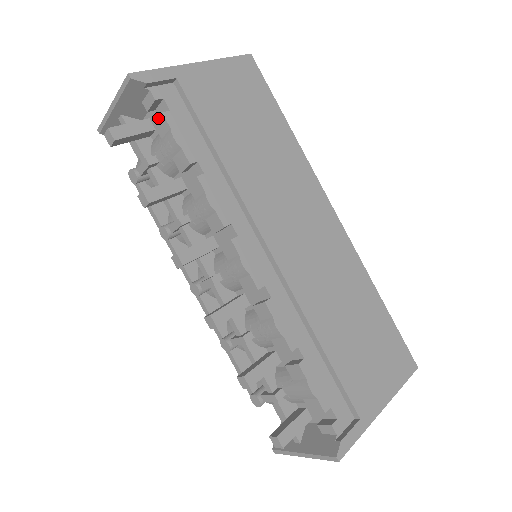
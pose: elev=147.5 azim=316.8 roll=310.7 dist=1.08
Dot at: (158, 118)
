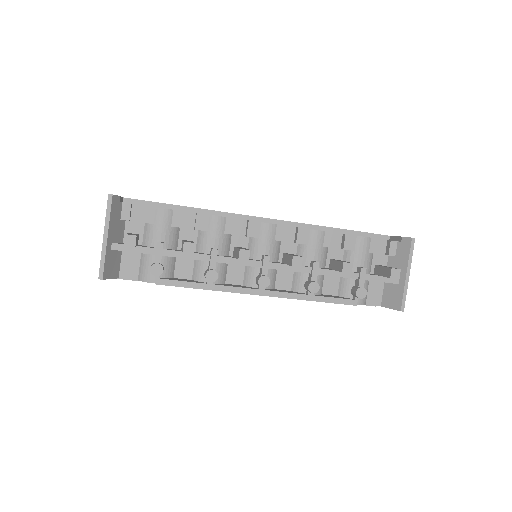
Dot at: (141, 213)
